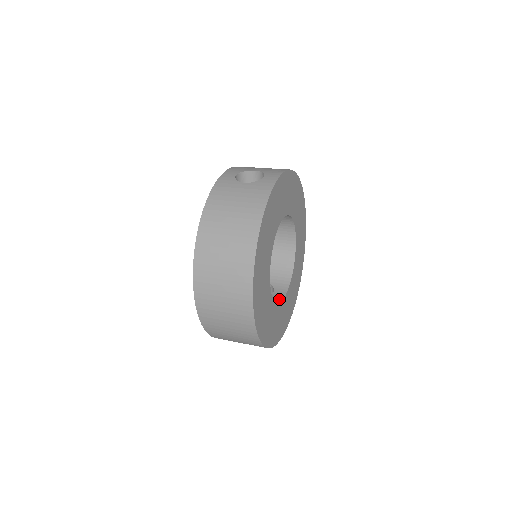
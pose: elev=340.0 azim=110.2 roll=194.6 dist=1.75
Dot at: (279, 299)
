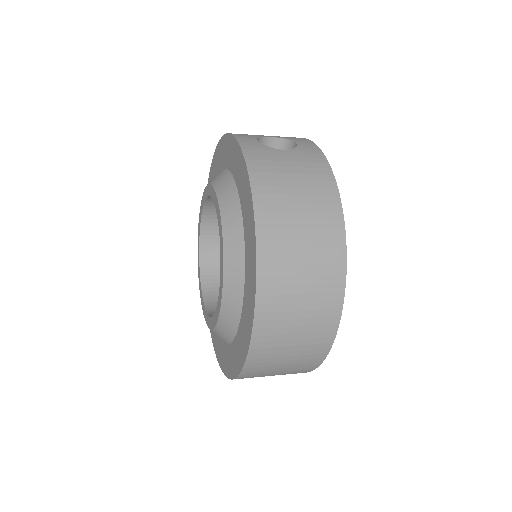
Dot at: occluded
